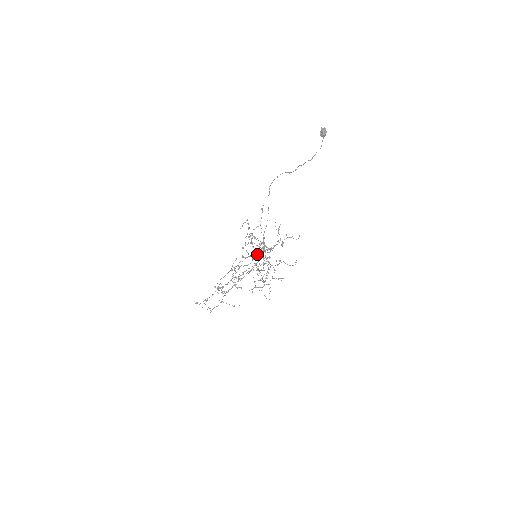
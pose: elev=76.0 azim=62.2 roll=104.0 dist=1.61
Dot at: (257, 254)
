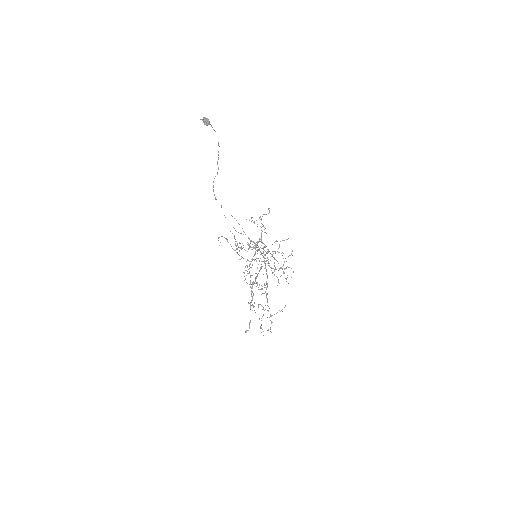
Dot at: occluded
